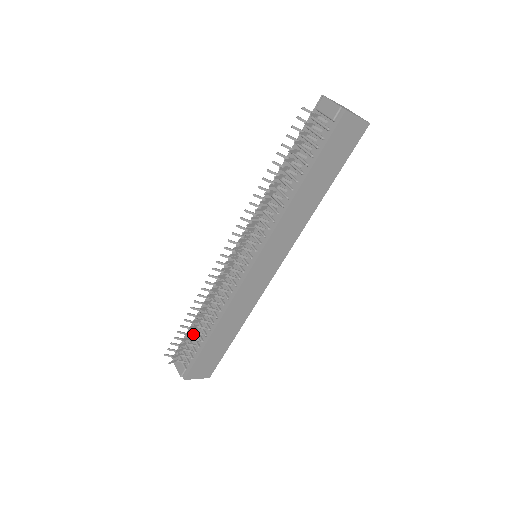
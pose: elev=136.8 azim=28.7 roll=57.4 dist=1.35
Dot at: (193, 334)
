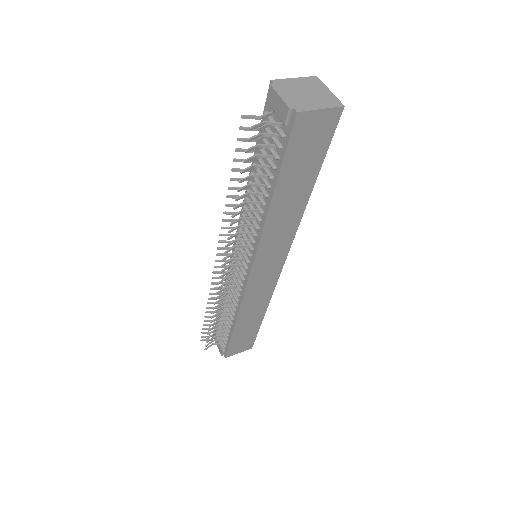
Dot at: (221, 321)
